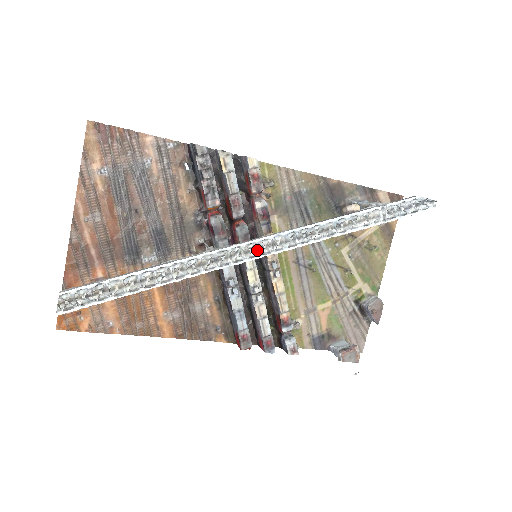
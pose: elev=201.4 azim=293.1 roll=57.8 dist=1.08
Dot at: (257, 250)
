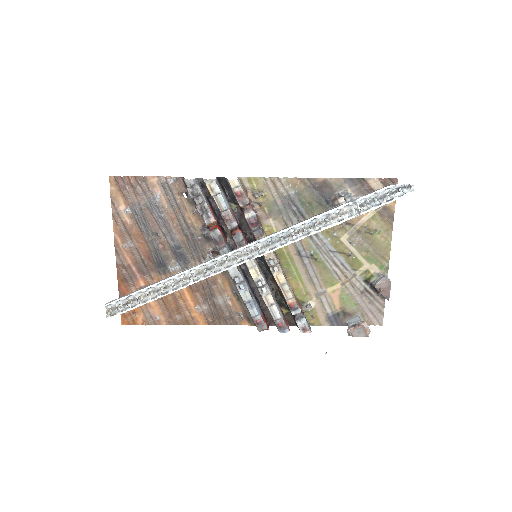
Dot at: (243, 256)
